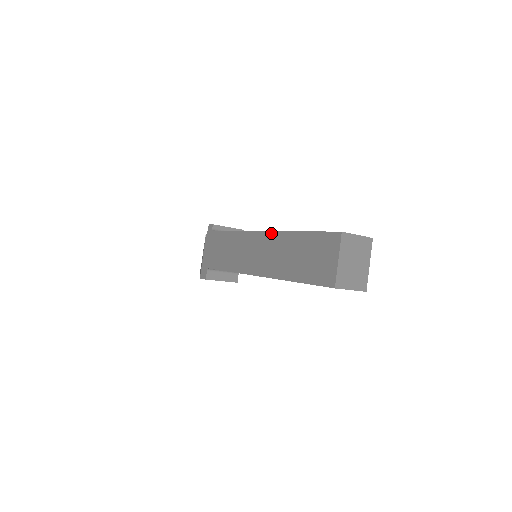
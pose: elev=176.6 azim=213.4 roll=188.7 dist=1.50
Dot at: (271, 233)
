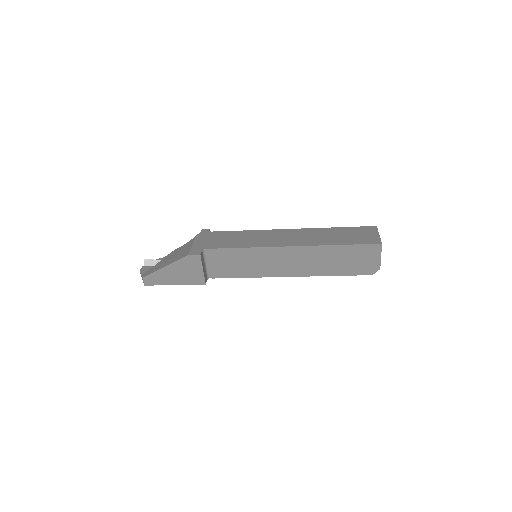
Dot at: (302, 229)
